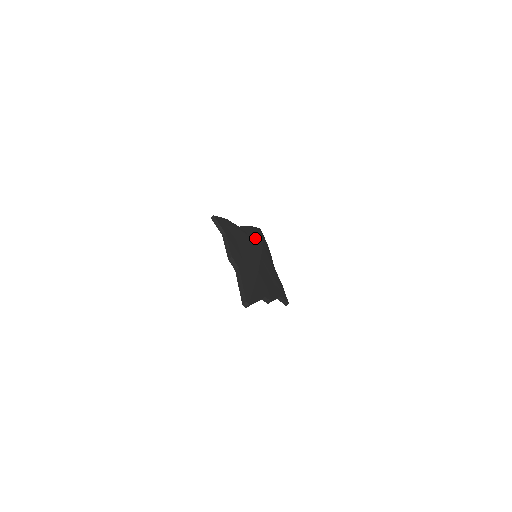
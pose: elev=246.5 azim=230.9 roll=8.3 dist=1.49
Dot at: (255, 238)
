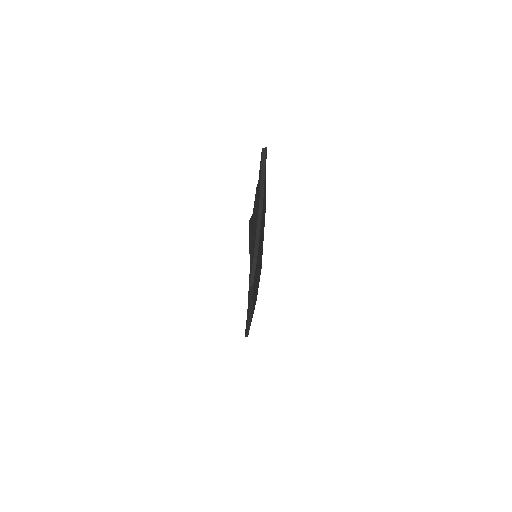
Dot at: occluded
